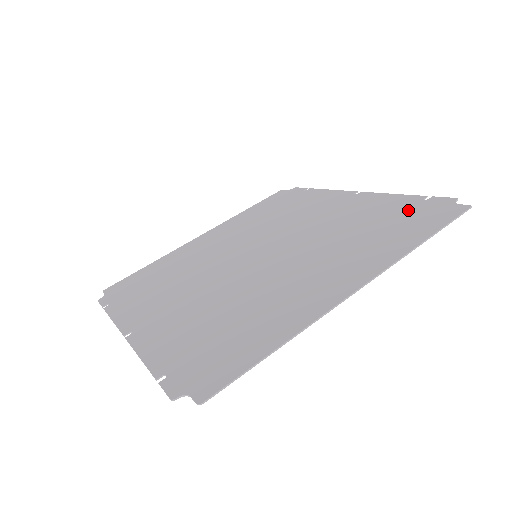
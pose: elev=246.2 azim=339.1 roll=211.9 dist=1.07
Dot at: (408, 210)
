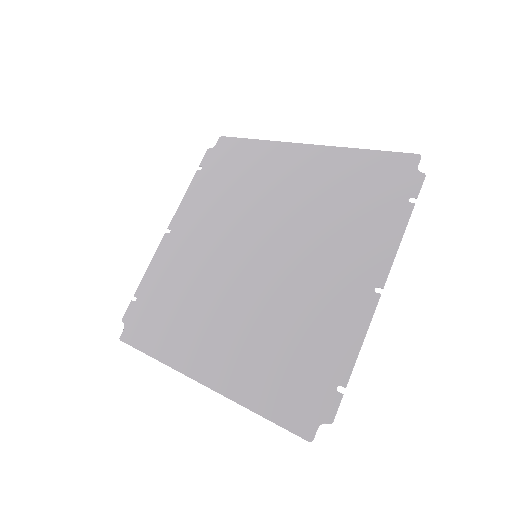
Dot at: (315, 377)
